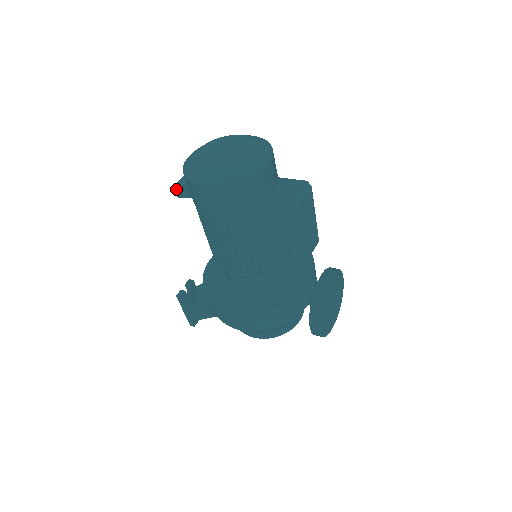
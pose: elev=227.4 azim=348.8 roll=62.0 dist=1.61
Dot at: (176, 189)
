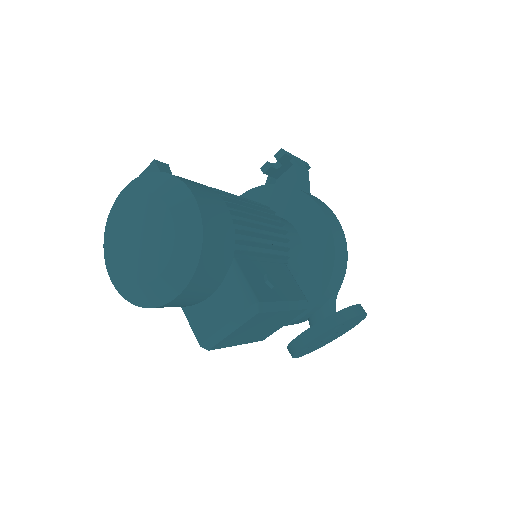
Dot at: occluded
